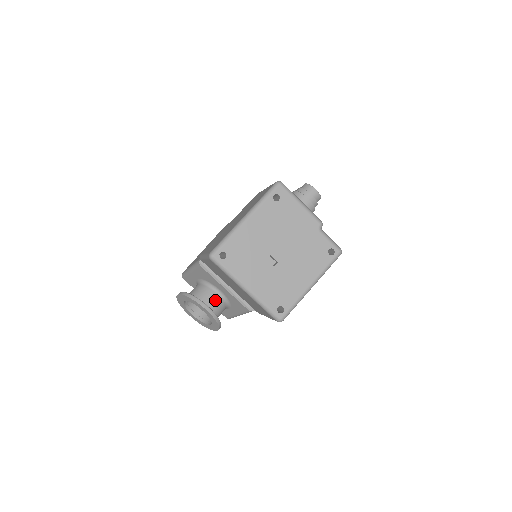
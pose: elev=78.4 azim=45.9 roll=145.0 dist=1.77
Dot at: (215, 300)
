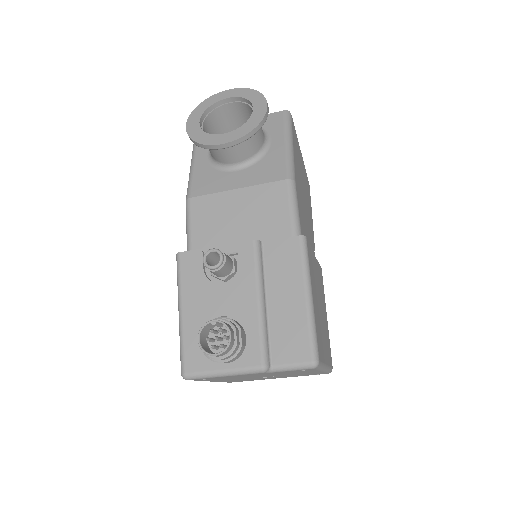
Dot at: occluded
